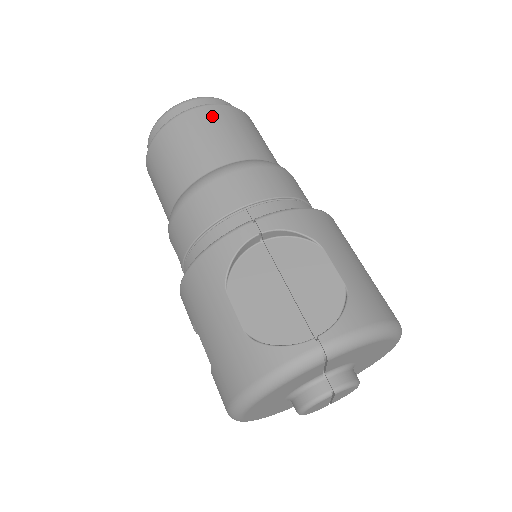
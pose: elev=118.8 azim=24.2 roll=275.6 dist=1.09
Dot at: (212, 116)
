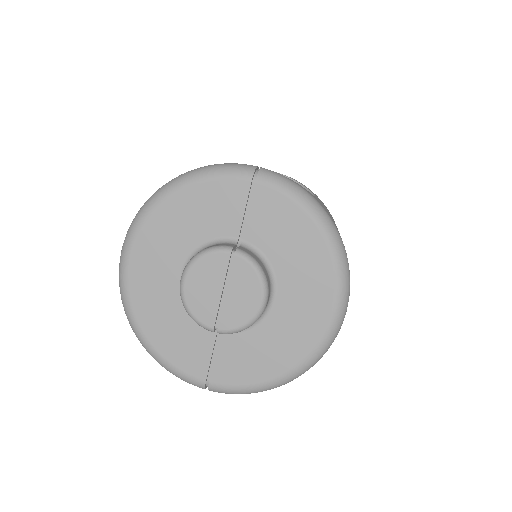
Dot at: occluded
